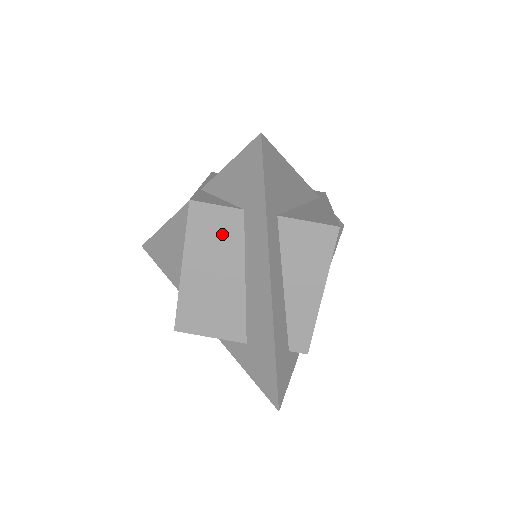
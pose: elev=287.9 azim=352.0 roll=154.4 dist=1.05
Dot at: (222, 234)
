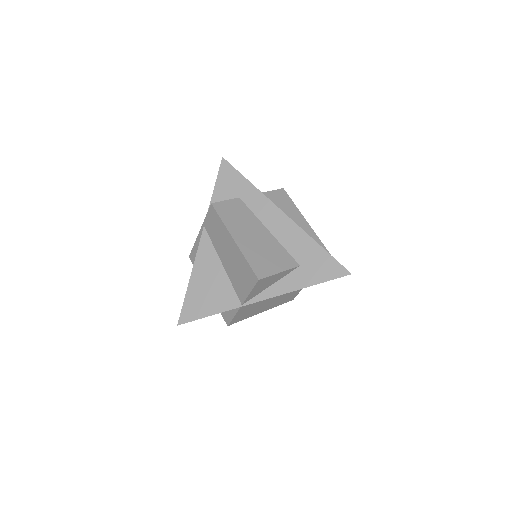
Dot at: (239, 213)
